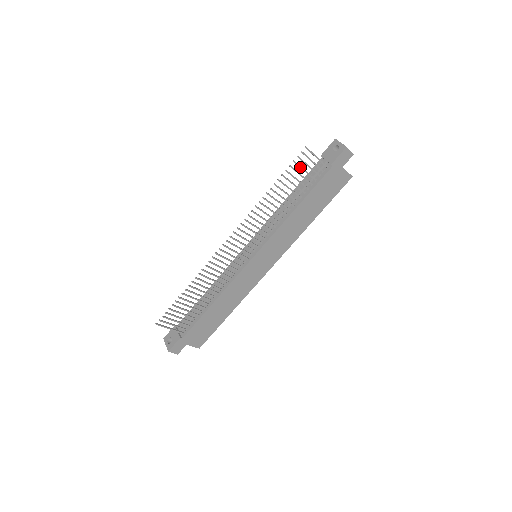
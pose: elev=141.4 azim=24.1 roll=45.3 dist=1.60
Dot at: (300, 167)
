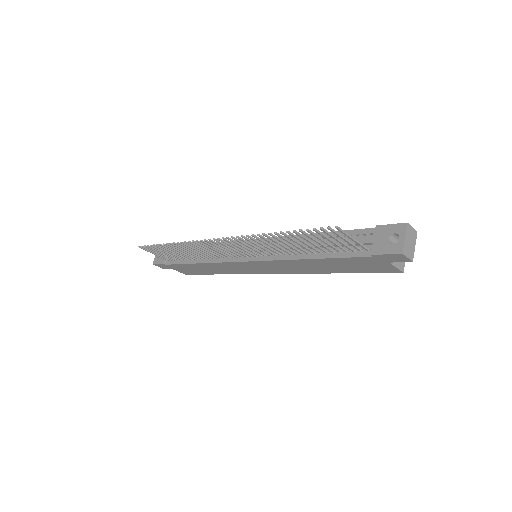
Dot at: (323, 236)
